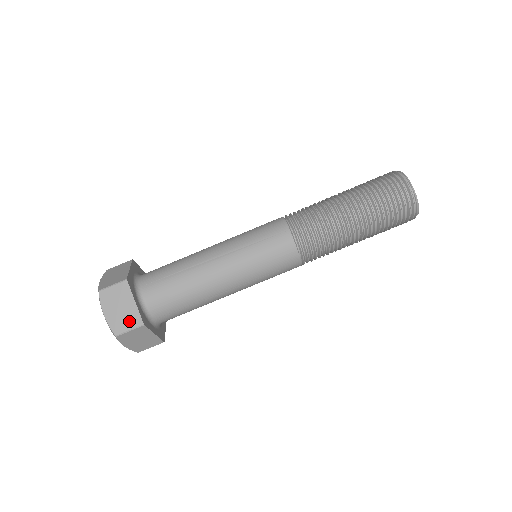
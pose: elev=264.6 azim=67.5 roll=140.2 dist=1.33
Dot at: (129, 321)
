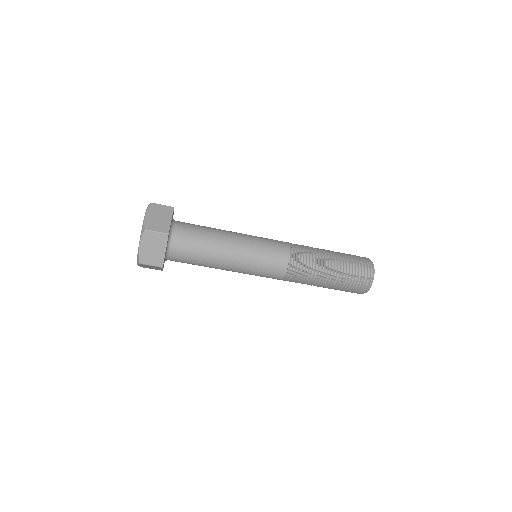
Dot at: occluded
